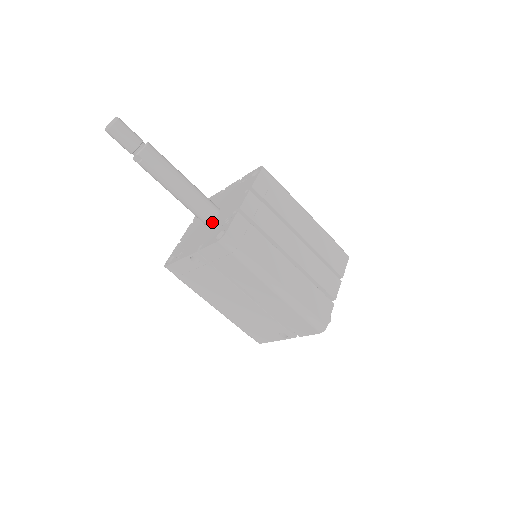
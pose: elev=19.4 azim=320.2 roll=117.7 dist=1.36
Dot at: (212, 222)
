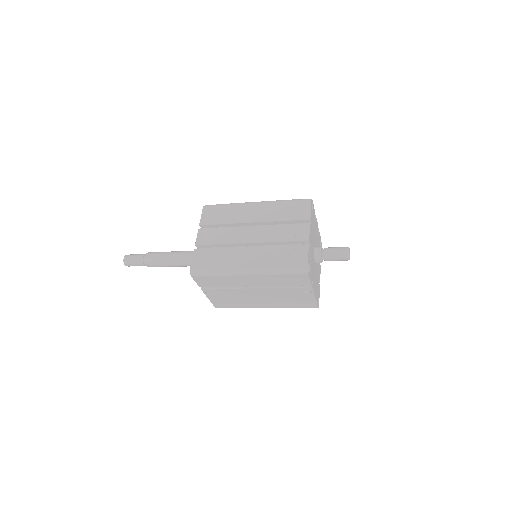
Dot at: occluded
